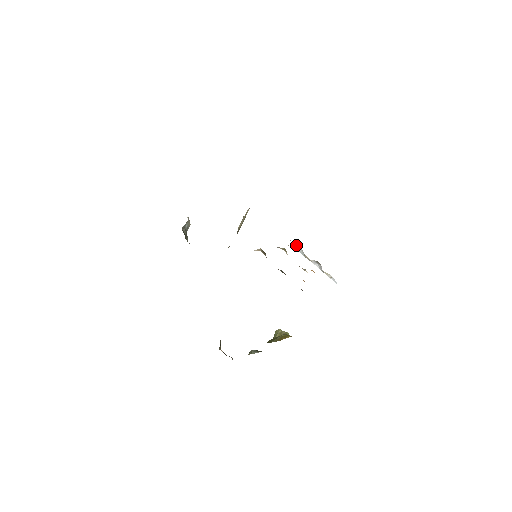
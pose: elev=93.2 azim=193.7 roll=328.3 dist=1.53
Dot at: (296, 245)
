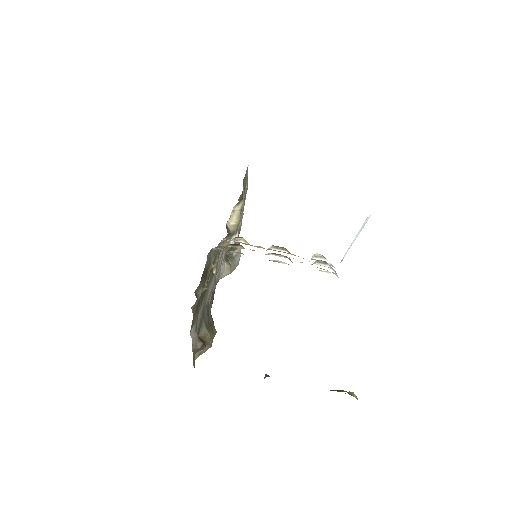
Dot at: (327, 261)
